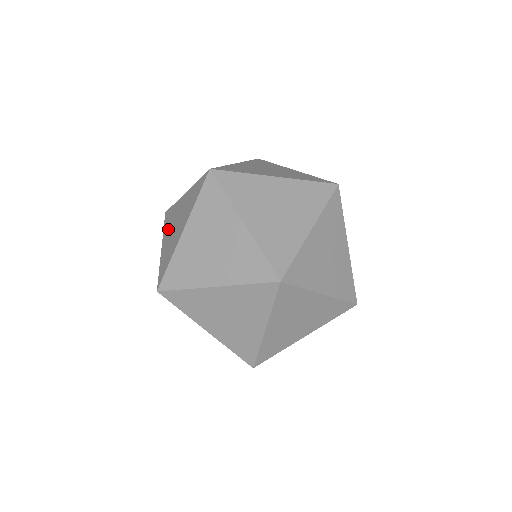
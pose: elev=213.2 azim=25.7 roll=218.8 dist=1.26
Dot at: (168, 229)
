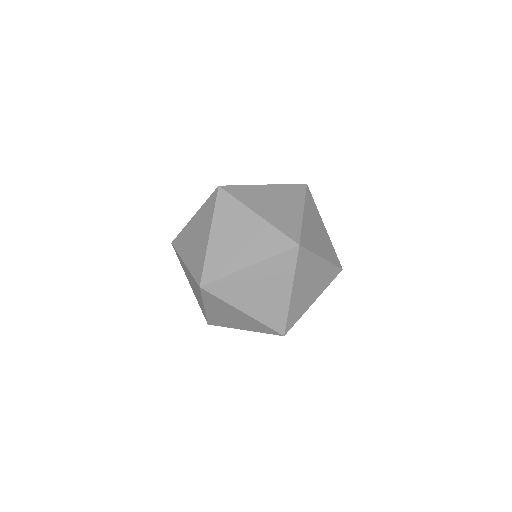
Dot at: (185, 247)
